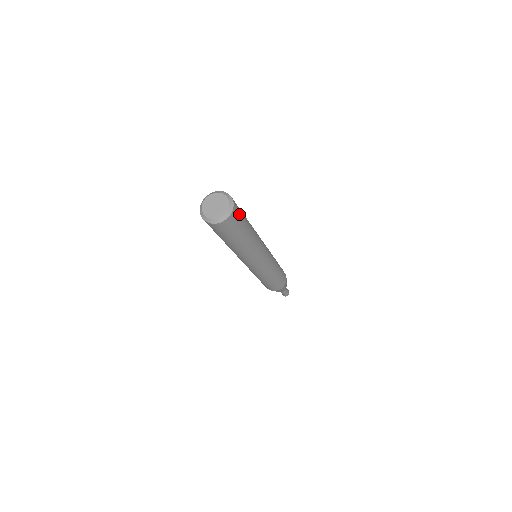
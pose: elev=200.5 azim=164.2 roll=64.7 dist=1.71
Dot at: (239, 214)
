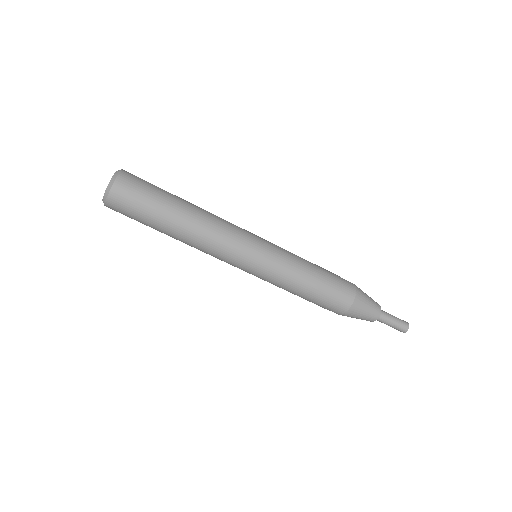
Dot at: (136, 190)
